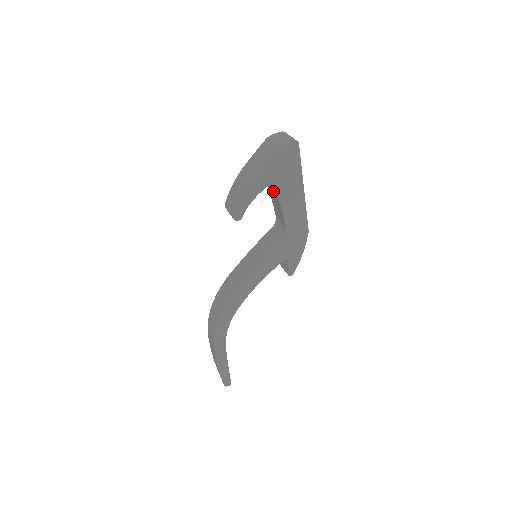
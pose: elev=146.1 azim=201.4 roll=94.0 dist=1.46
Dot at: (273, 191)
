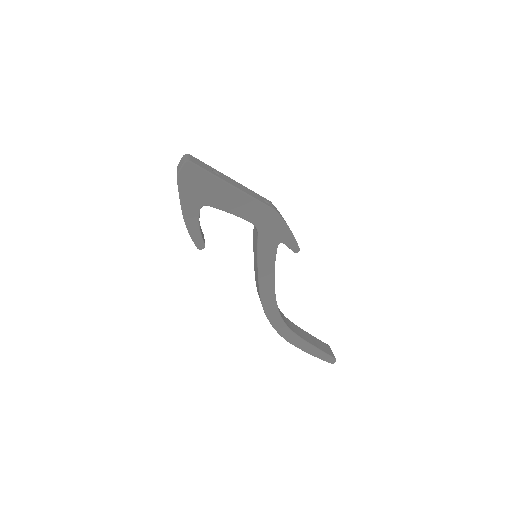
Dot at: occluded
